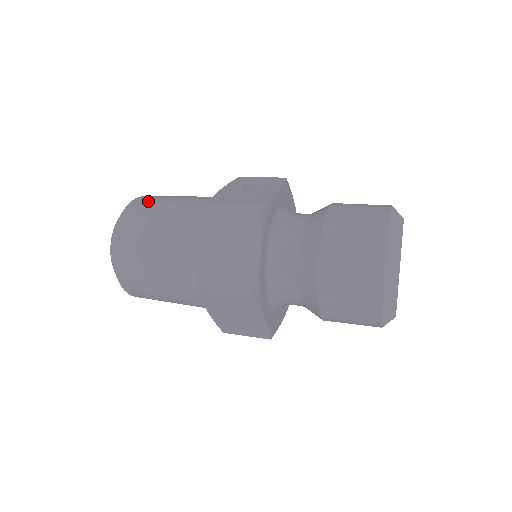
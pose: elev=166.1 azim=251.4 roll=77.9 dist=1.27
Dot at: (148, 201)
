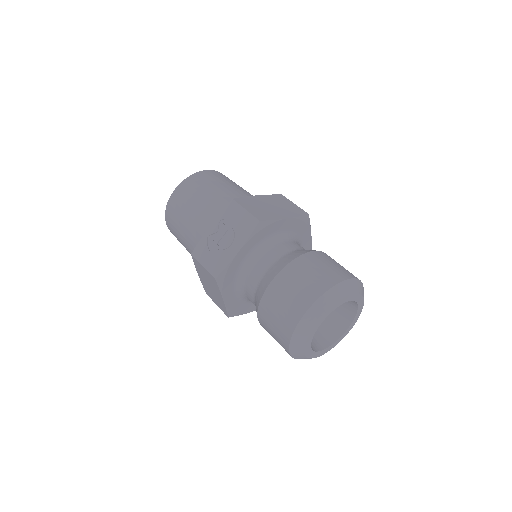
Dot at: (179, 201)
